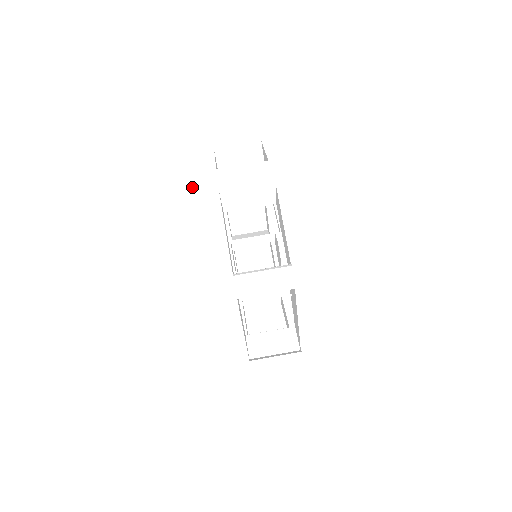
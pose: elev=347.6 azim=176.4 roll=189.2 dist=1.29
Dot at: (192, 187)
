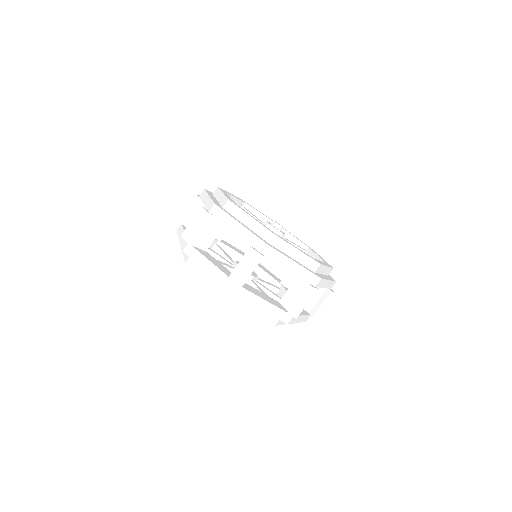
Dot at: (212, 284)
